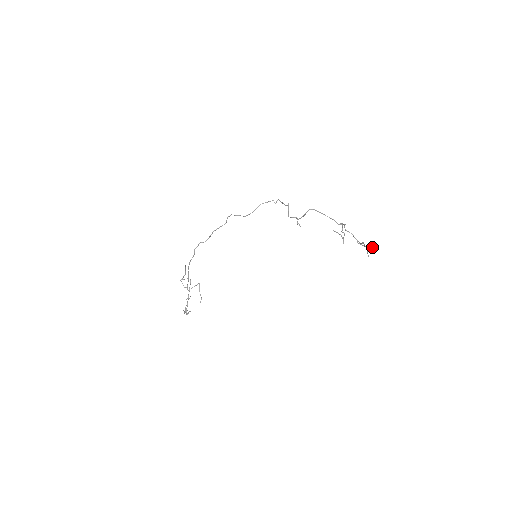
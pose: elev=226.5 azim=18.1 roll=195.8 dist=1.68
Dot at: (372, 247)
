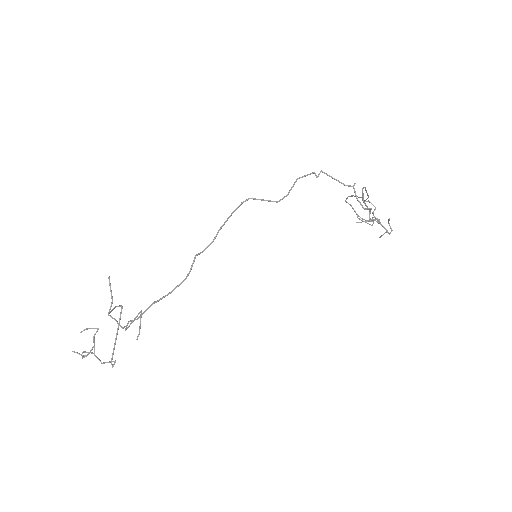
Dot at: (368, 221)
